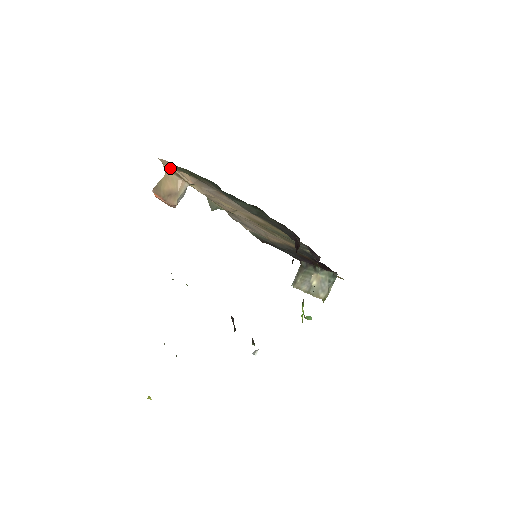
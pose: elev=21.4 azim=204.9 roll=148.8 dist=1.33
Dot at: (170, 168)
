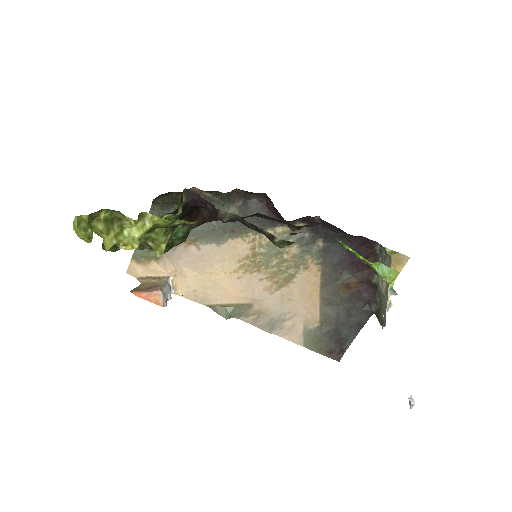
Dot at: (142, 276)
